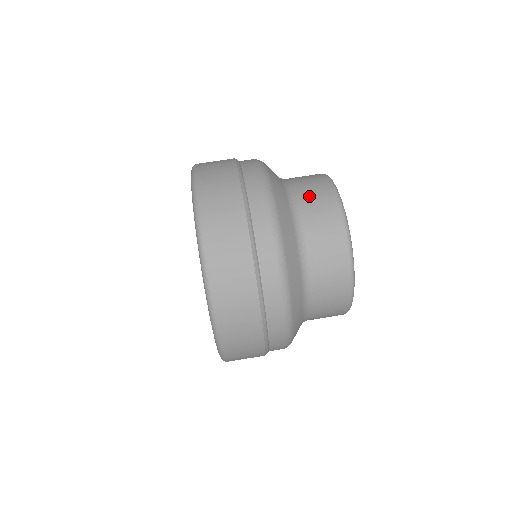
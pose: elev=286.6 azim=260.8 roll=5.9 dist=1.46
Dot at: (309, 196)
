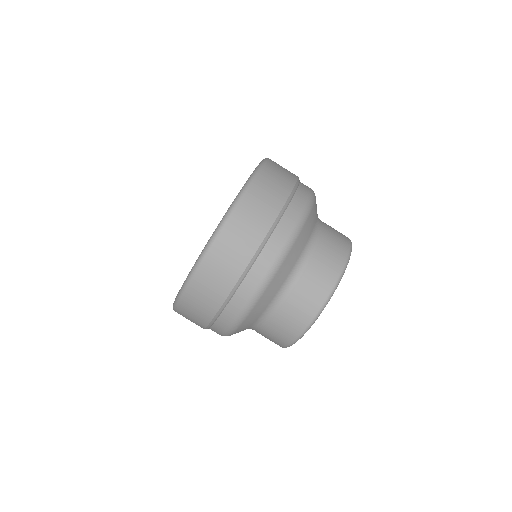
Dot at: (302, 291)
